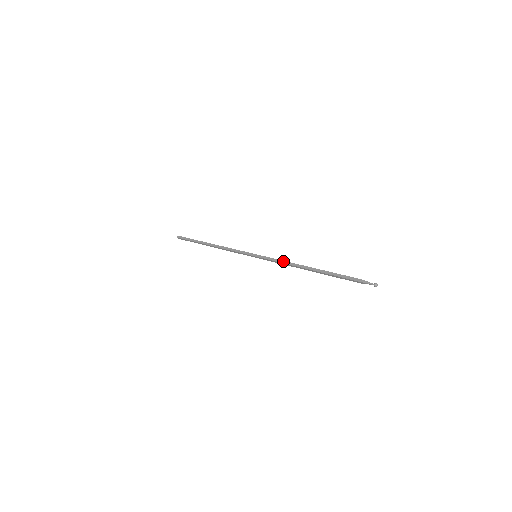
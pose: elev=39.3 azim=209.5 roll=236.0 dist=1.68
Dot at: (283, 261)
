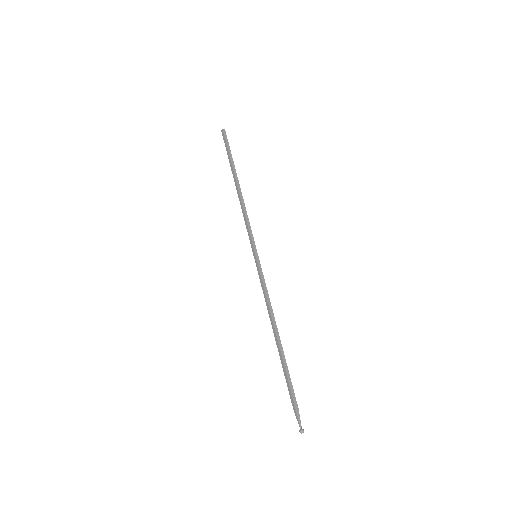
Dot at: (265, 298)
